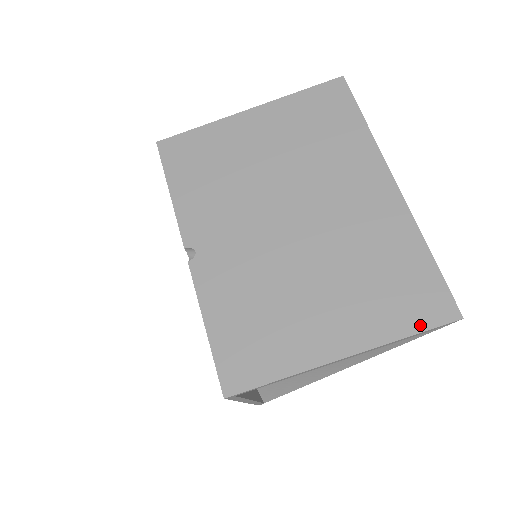
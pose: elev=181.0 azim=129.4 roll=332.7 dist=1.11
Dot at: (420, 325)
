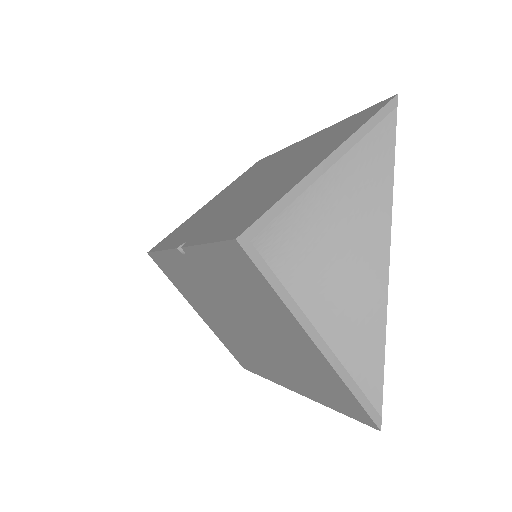
Dot at: (370, 116)
